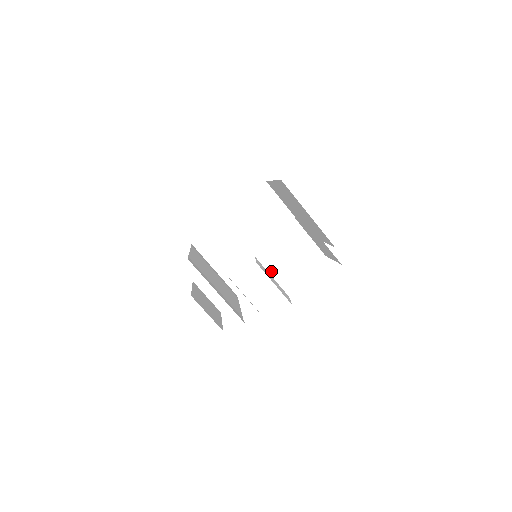
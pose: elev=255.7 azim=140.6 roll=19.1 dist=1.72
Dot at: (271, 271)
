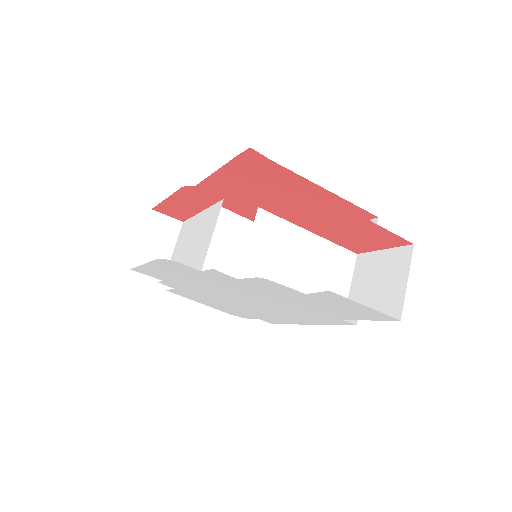
Dot at: (292, 264)
